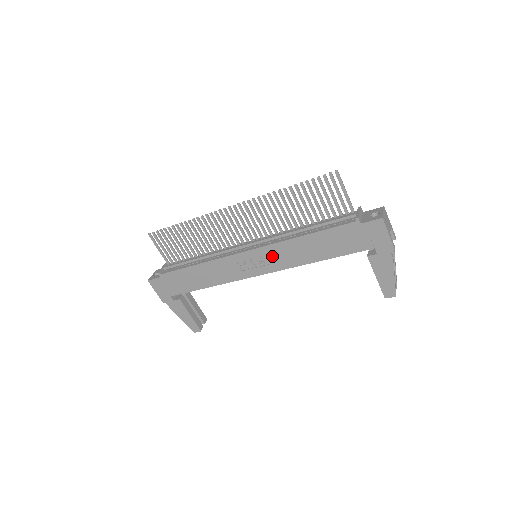
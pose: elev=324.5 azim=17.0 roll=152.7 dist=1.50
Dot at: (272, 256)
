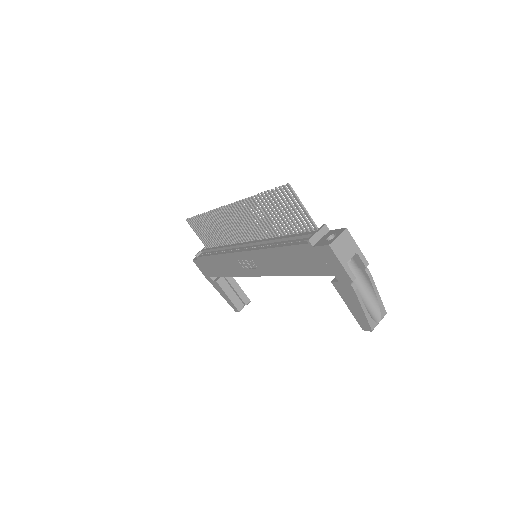
Dot at: (259, 261)
